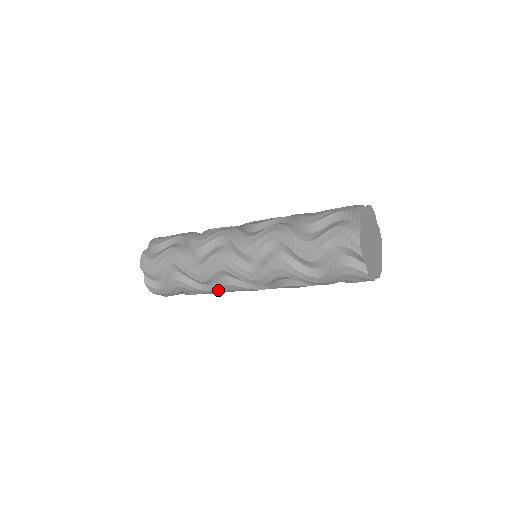
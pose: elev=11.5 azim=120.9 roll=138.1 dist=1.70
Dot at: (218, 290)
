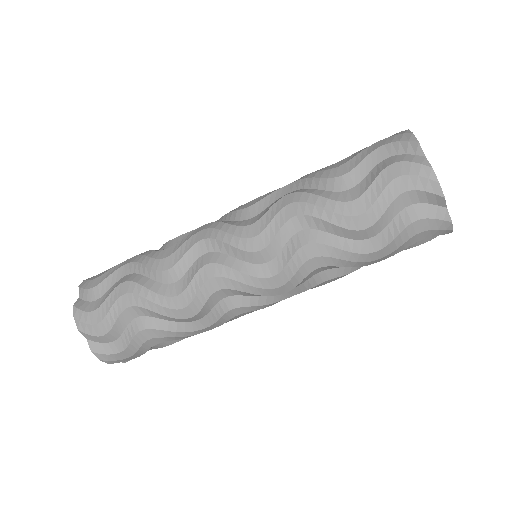
Dot at: (215, 323)
